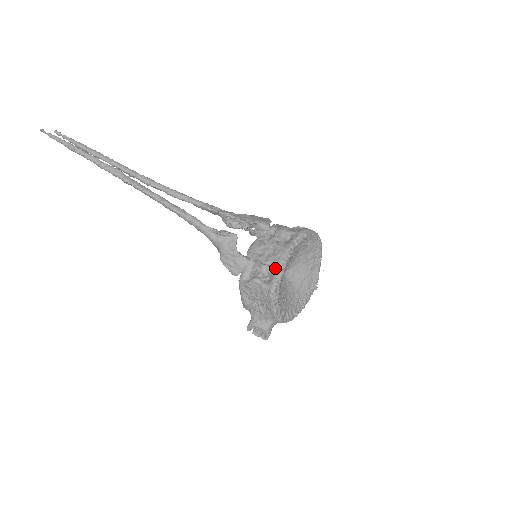
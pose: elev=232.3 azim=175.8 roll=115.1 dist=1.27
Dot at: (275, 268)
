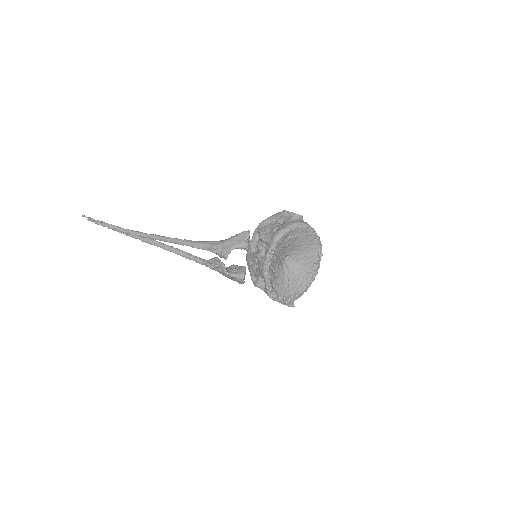
Dot at: occluded
